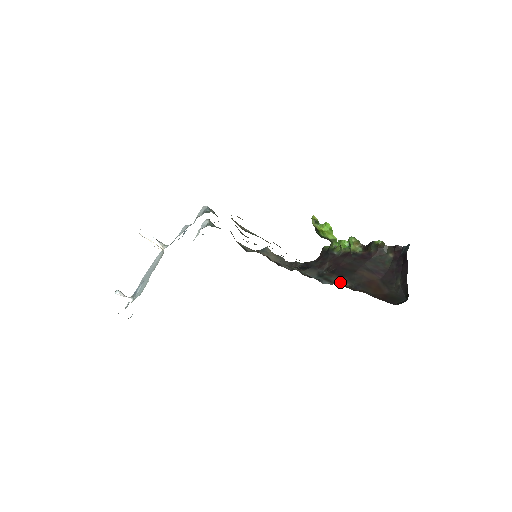
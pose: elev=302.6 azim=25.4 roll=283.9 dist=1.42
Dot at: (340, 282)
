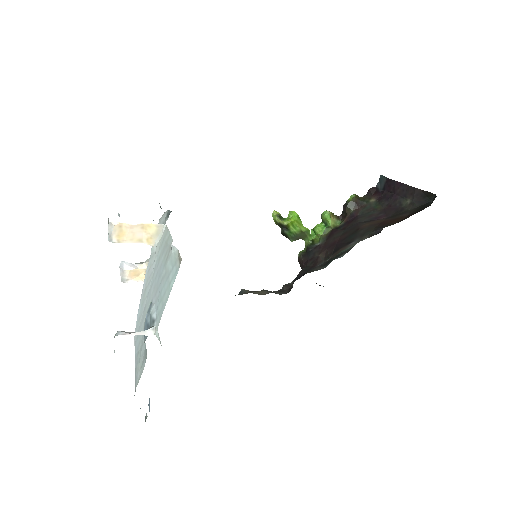
Dot at: (355, 244)
